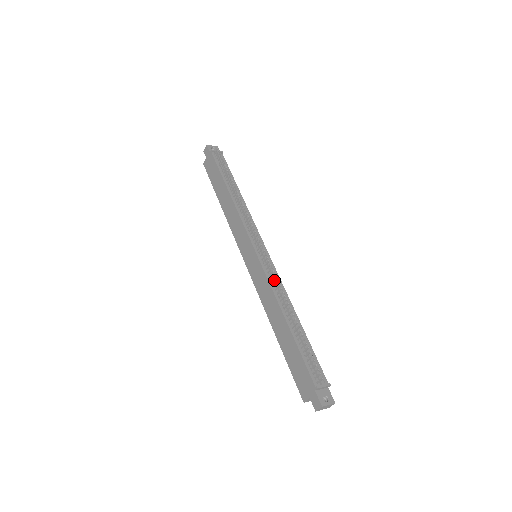
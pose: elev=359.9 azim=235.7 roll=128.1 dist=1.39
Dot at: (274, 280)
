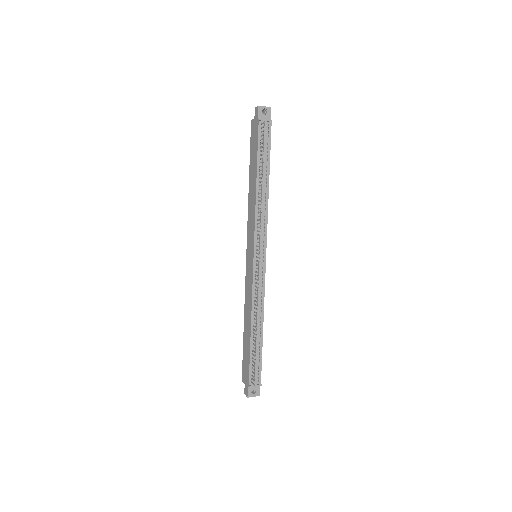
Dot at: (256, 294)
